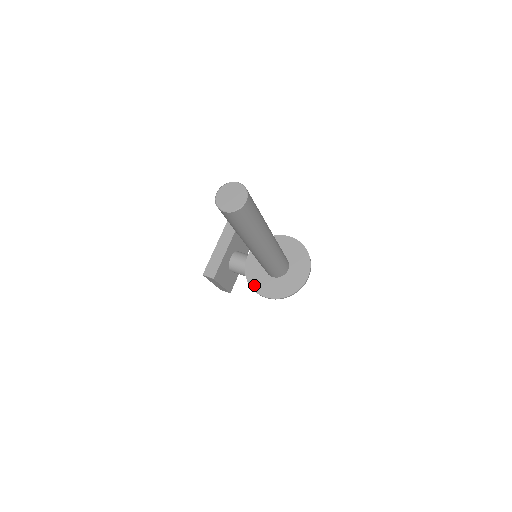
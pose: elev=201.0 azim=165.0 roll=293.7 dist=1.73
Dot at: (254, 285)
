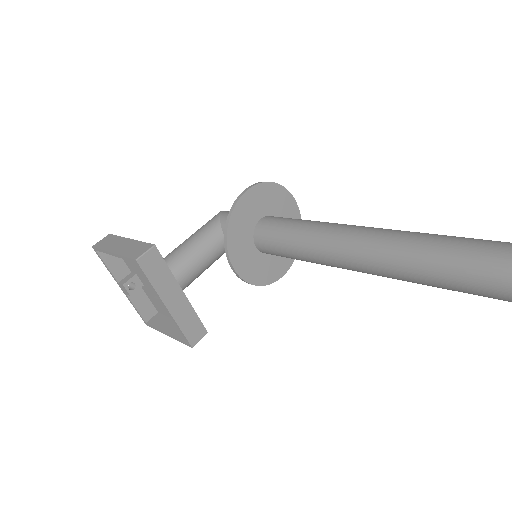
Dot at: (268, 280)
